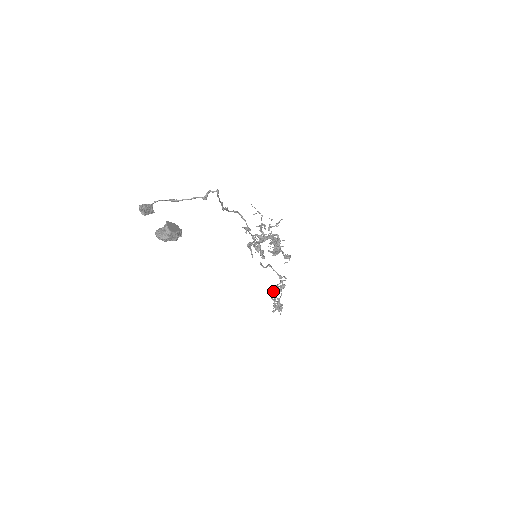
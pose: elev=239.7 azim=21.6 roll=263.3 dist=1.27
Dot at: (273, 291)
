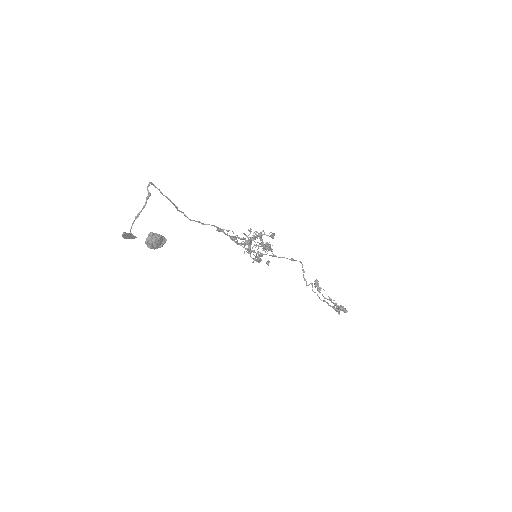
Dot at: occluded
